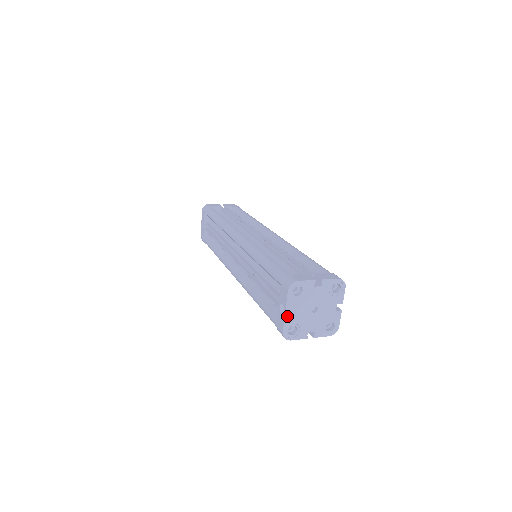
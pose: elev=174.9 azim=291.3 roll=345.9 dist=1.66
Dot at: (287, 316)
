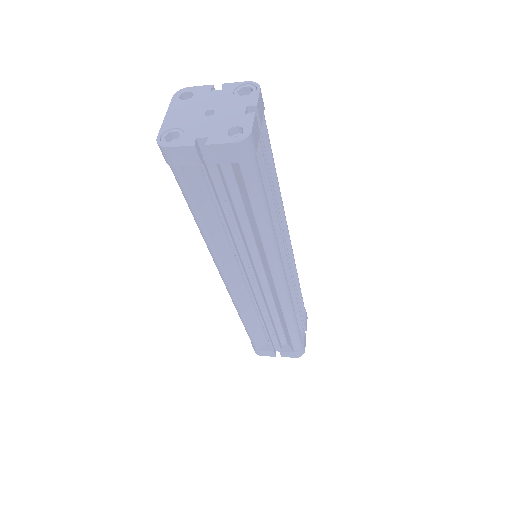
Dot at: (167, 121)
